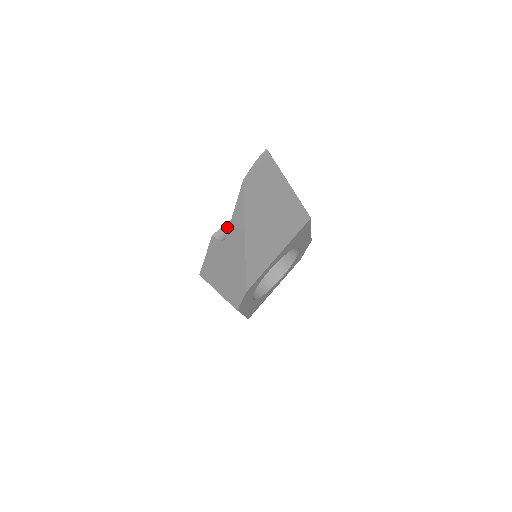
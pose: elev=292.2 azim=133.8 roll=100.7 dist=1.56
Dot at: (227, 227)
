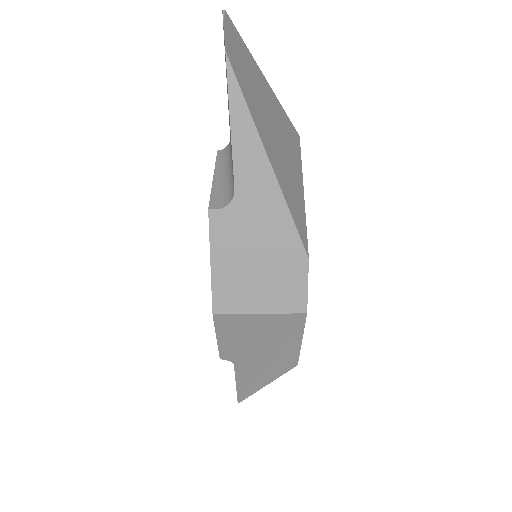
Dot at: (216, 194)
